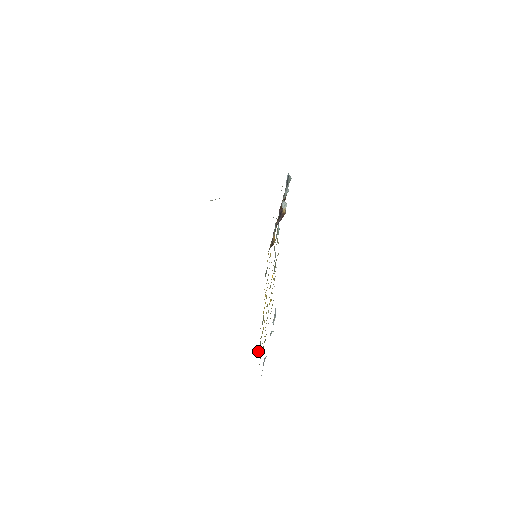
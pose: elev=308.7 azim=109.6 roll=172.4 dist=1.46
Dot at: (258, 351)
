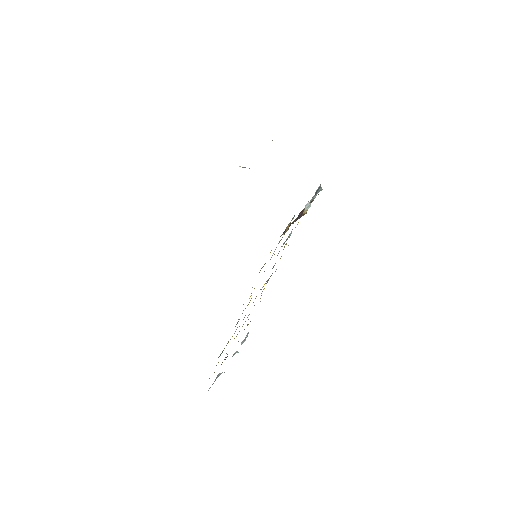
Dot at: (218, 357)
